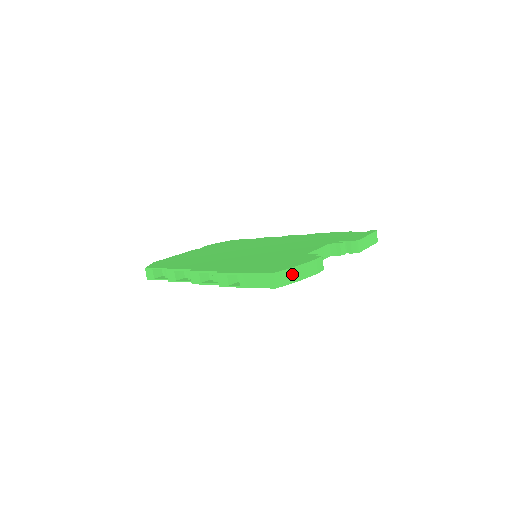
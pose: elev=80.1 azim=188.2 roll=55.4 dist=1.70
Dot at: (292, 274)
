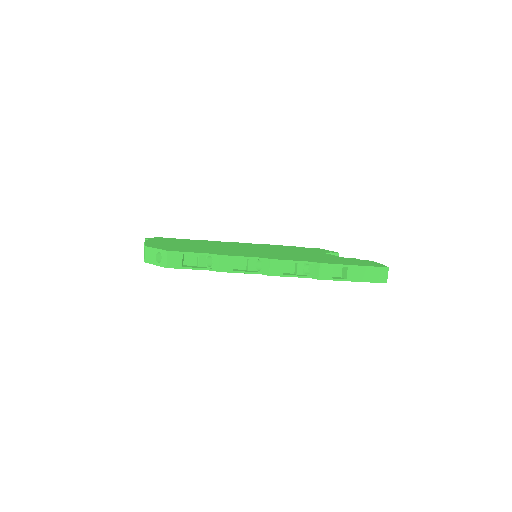
Dot at: occluded
